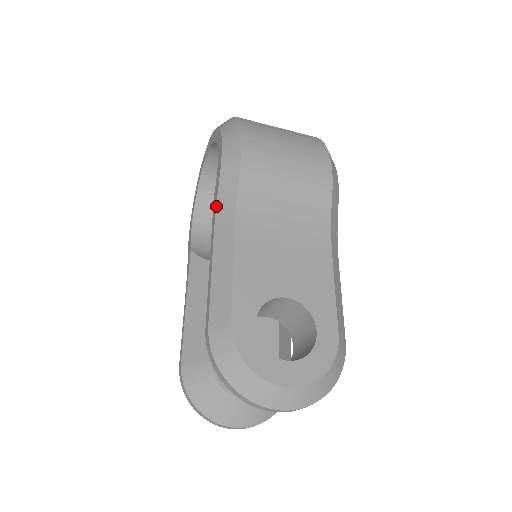
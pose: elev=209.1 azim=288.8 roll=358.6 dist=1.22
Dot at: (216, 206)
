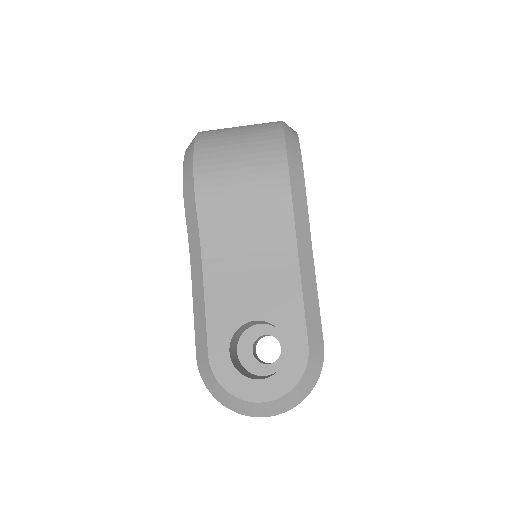
Dot at: occluded
